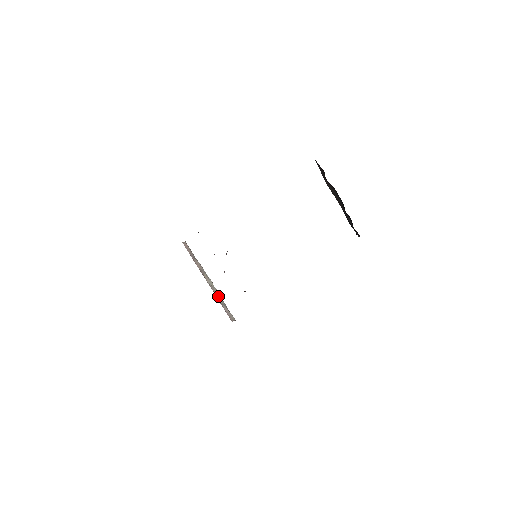
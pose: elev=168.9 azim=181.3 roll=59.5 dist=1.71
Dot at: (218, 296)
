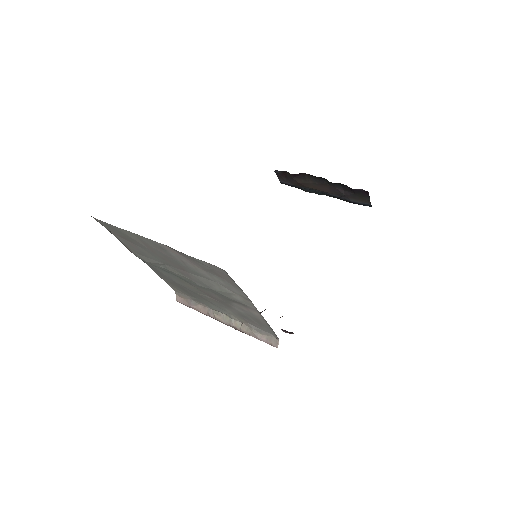
Dot at: (242, 328)
